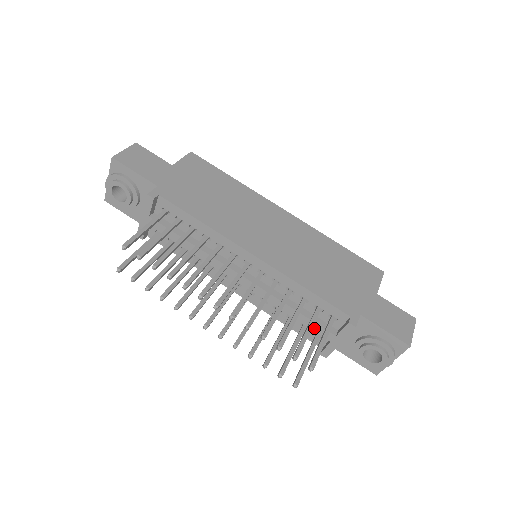
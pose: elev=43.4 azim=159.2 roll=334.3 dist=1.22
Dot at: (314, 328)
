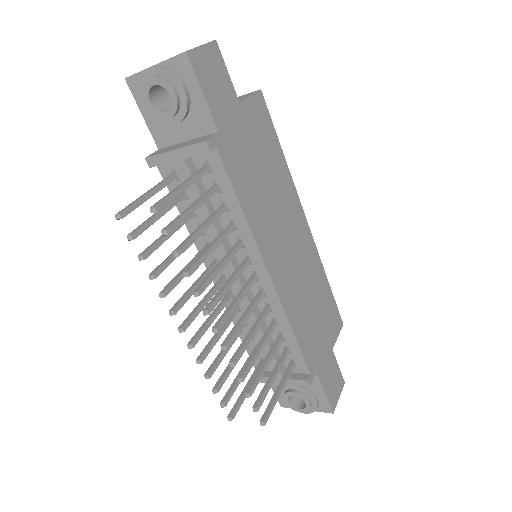
Dot at: occluded
